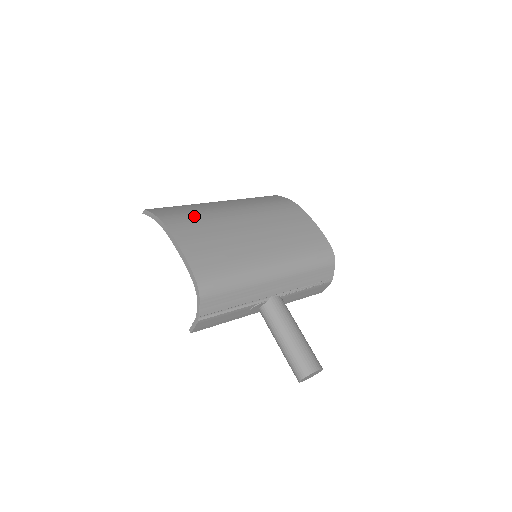
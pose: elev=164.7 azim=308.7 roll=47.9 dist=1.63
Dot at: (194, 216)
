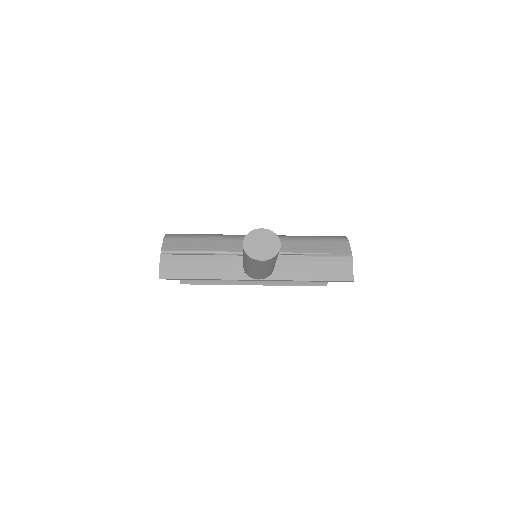
Dot at: occluded
